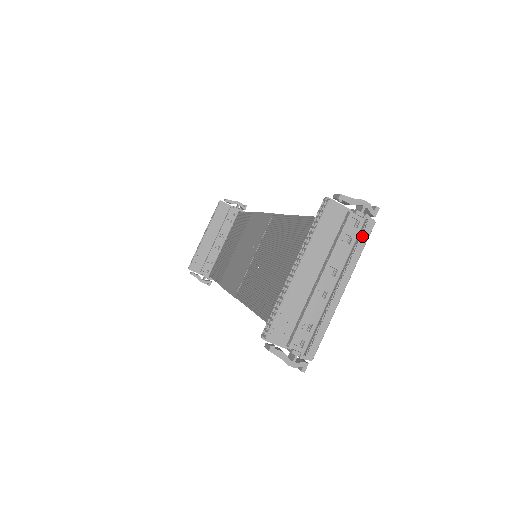
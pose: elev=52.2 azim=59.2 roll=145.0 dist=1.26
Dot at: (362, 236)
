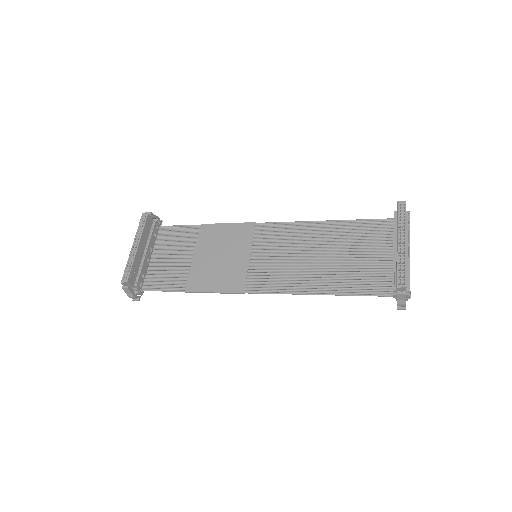
Dot at: occluded
